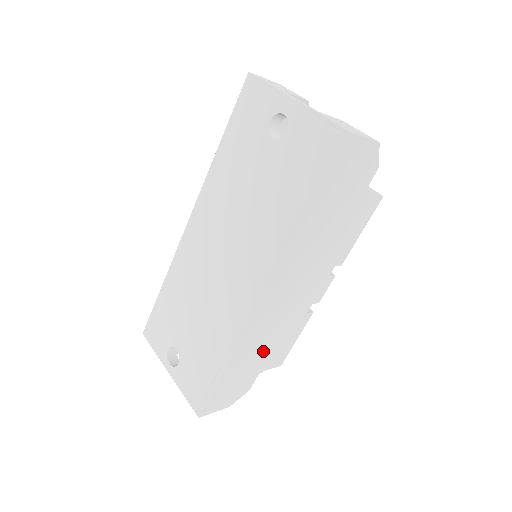
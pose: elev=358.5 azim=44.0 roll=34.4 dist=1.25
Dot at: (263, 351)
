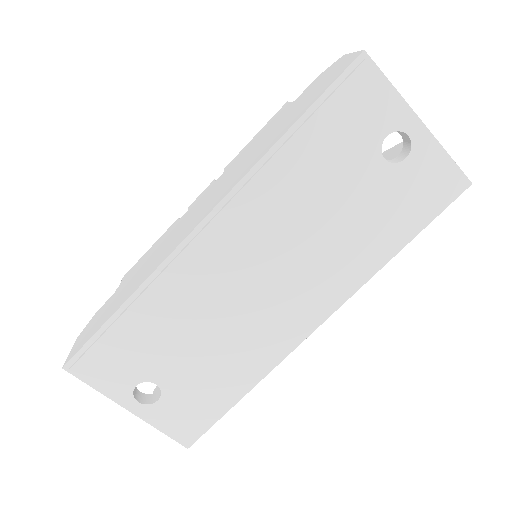
Dot at: occluded
